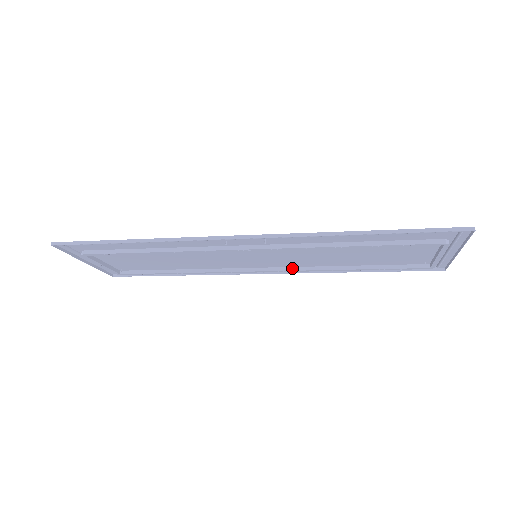
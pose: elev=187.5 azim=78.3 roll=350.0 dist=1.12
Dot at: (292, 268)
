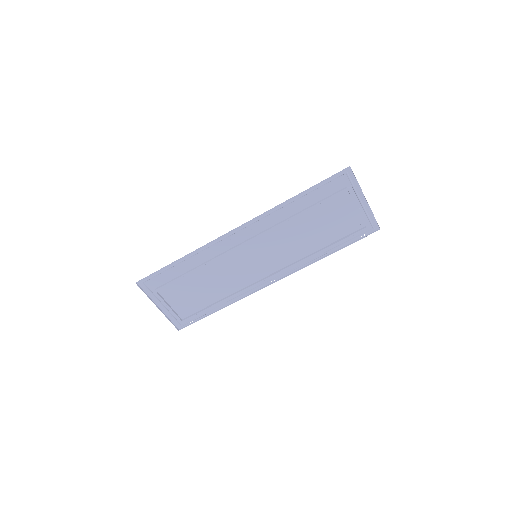
Dot at: (286, 267)
